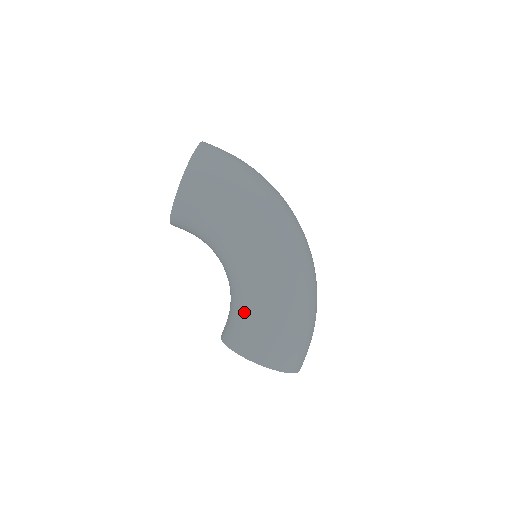
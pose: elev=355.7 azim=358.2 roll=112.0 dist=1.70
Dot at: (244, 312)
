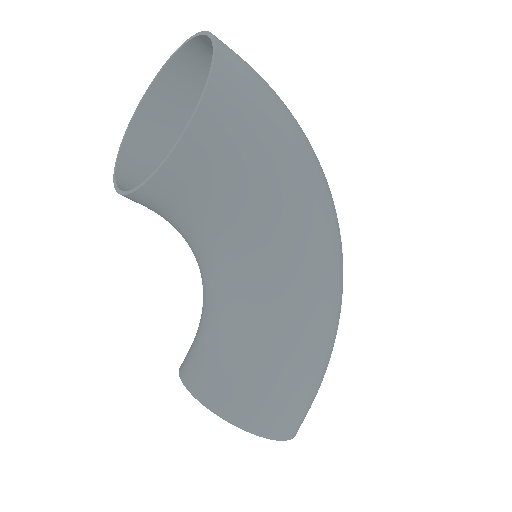
Dot at: (251, 359)
